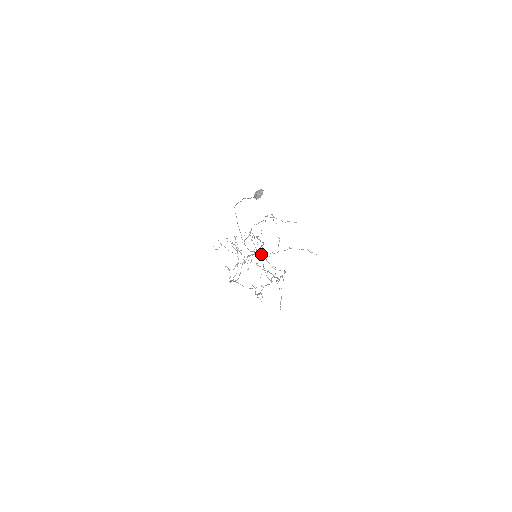
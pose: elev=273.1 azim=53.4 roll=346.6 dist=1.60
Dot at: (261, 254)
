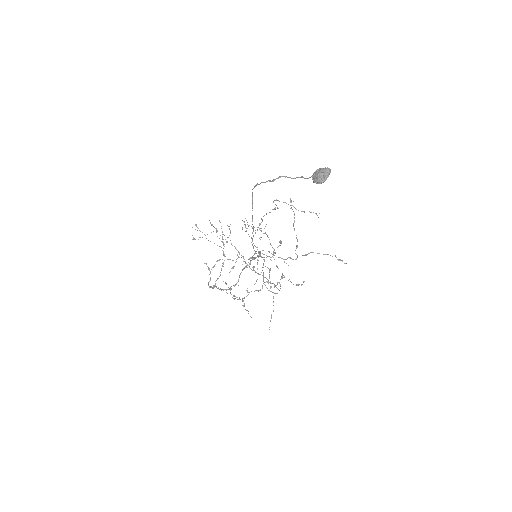
Dot at: (269, 256)
